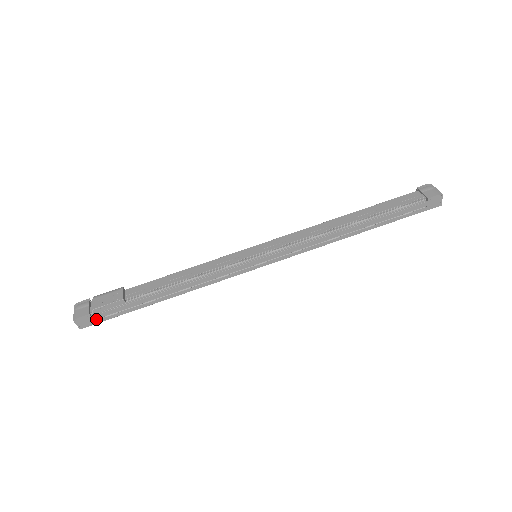
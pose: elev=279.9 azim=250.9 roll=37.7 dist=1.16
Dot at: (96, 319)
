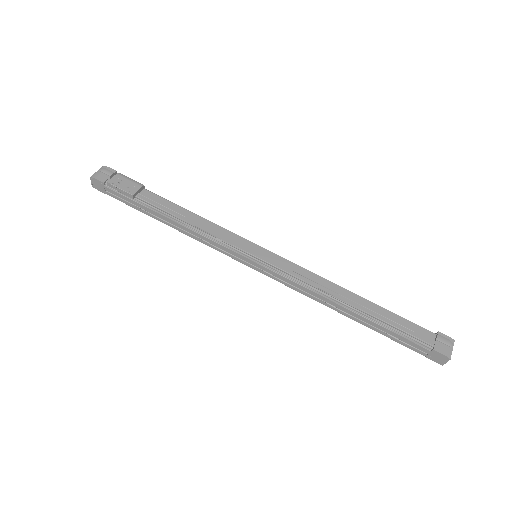
Dot at: (107, 190)
